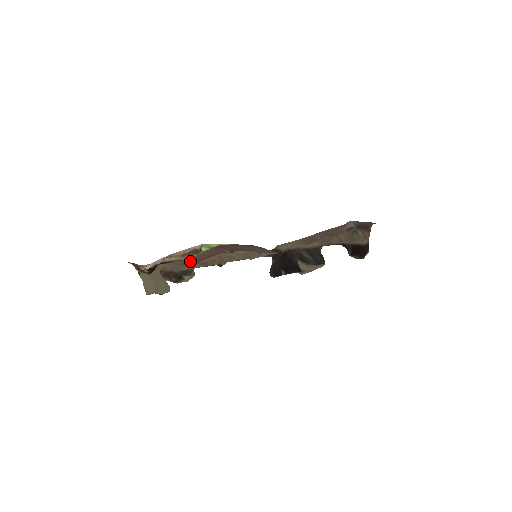
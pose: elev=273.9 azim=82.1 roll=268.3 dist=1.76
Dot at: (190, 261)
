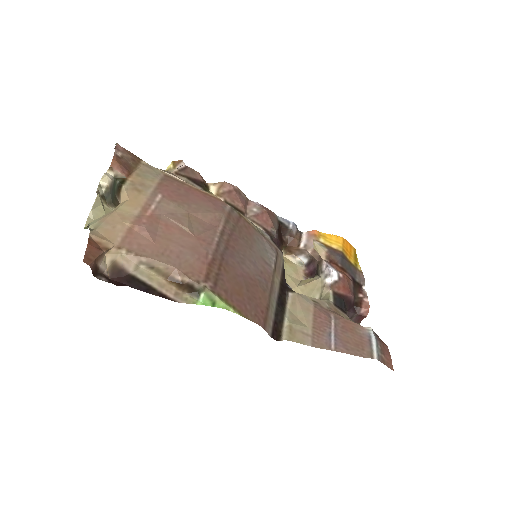
Dot at: (174, 191)
